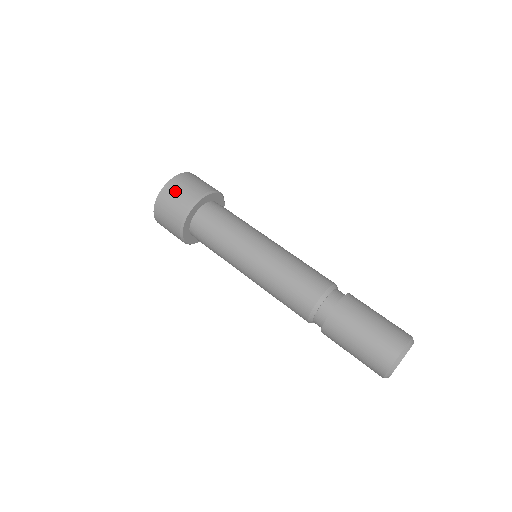
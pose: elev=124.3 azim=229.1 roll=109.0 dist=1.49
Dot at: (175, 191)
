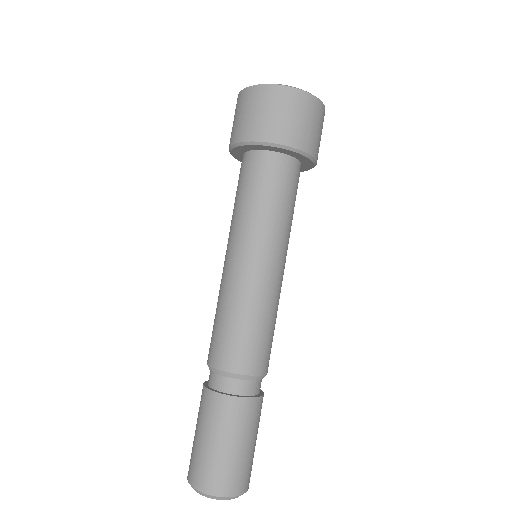
Dot at: (237, 110)
